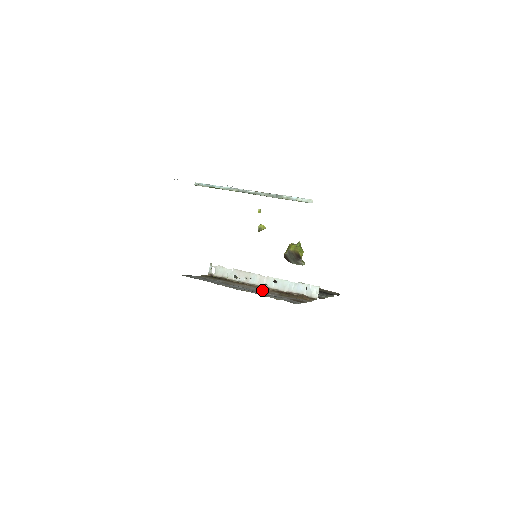
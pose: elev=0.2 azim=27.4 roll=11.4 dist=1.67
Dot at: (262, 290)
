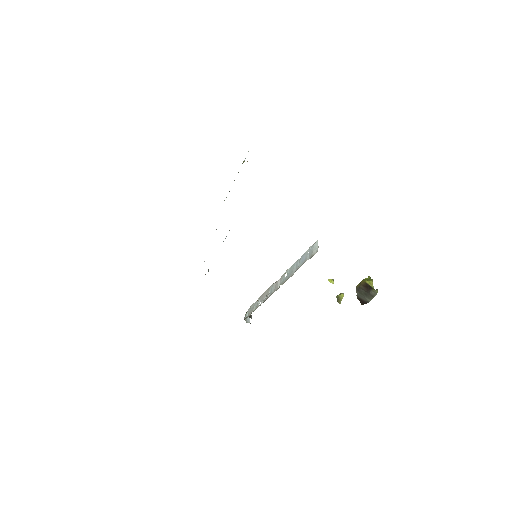
Dot at: occluded
